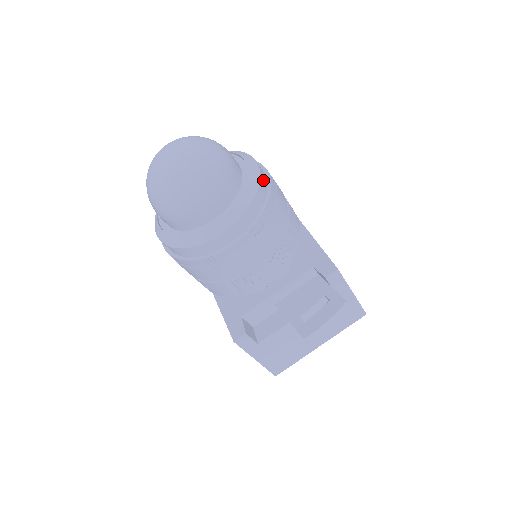
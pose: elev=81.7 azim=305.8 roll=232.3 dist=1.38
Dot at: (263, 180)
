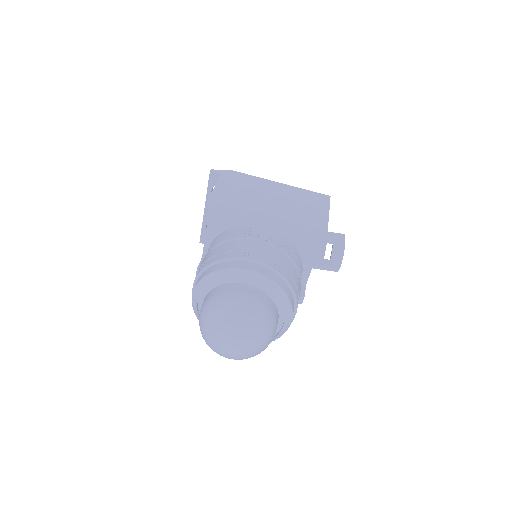
Dot at: (273, 277)
